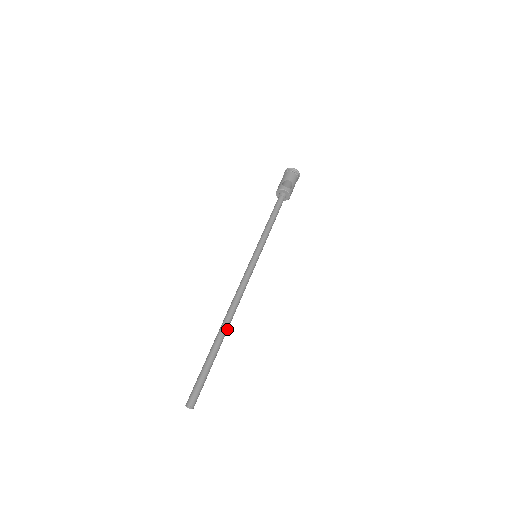
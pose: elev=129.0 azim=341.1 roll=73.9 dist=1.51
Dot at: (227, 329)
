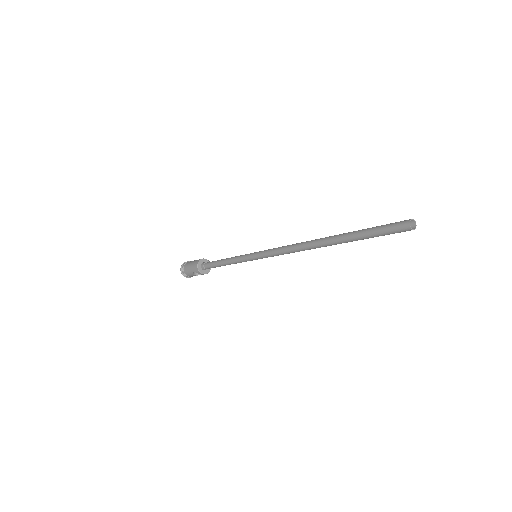
Dot at: occluded
